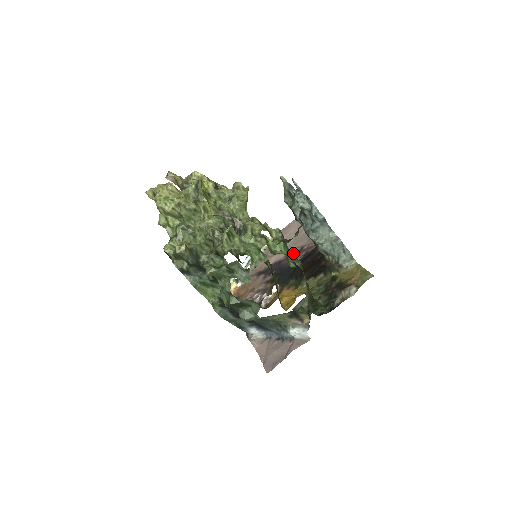
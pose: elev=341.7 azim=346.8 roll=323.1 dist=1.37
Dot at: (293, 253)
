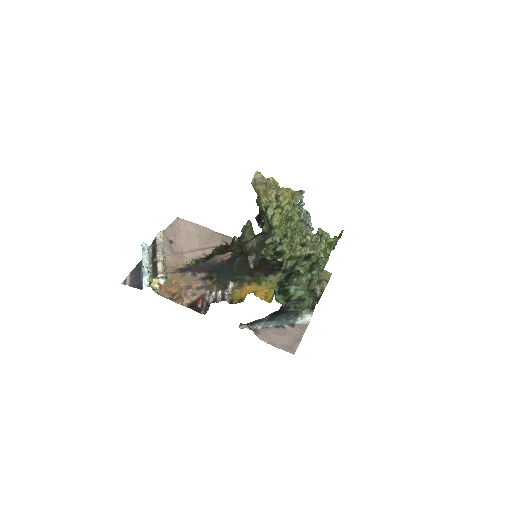
Dot at: occluded
